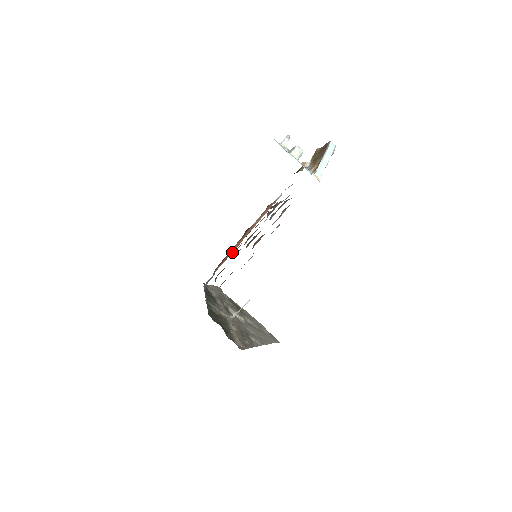
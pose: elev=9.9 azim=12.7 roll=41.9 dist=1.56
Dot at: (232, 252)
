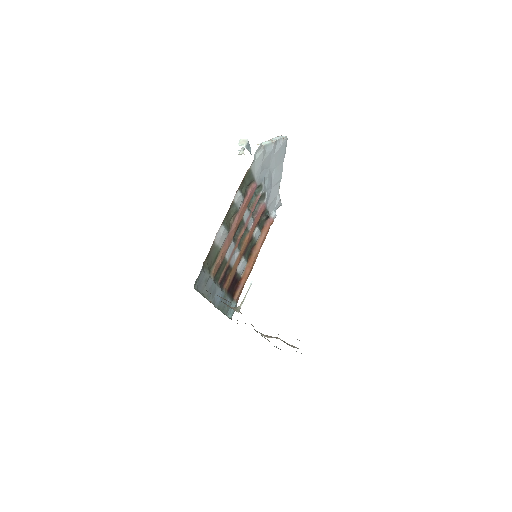
Dot at: (247, 277)
